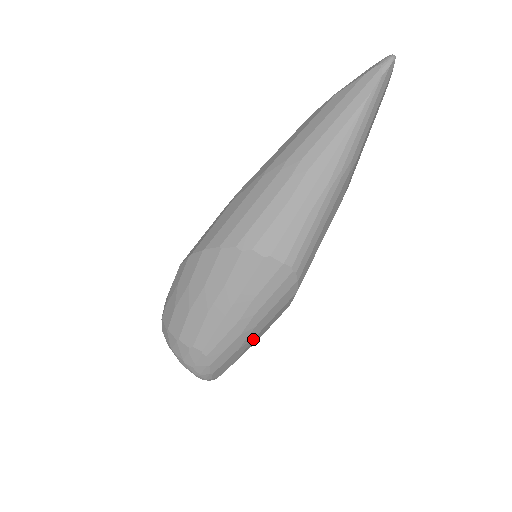
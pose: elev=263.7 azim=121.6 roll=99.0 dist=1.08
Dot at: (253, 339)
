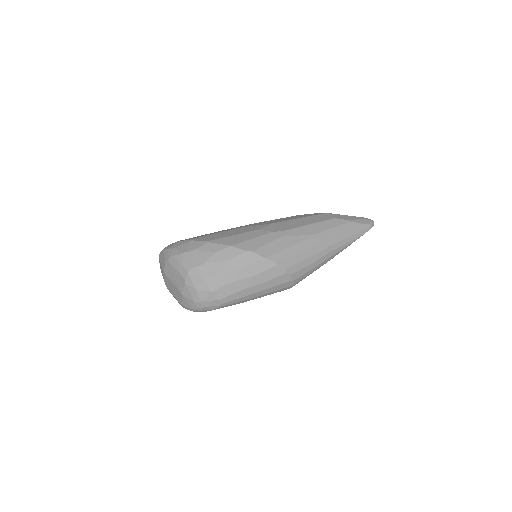
Dot at: occluded
